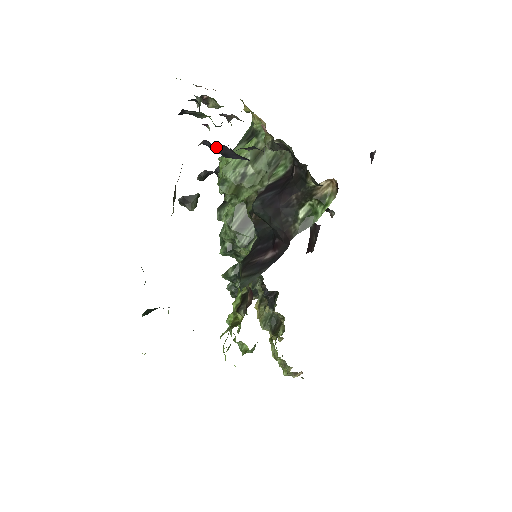
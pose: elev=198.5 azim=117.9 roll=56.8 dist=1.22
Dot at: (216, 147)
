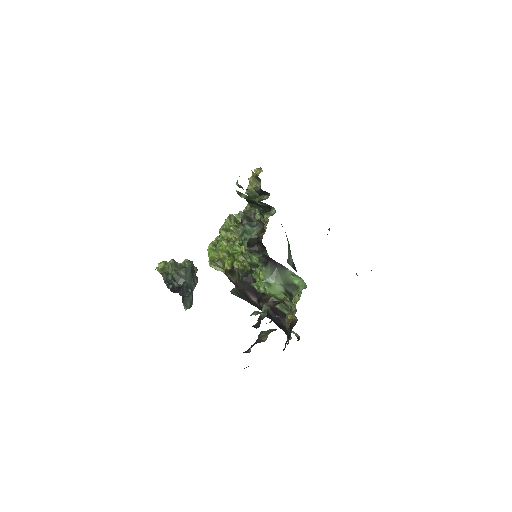
Dot at: occluded
